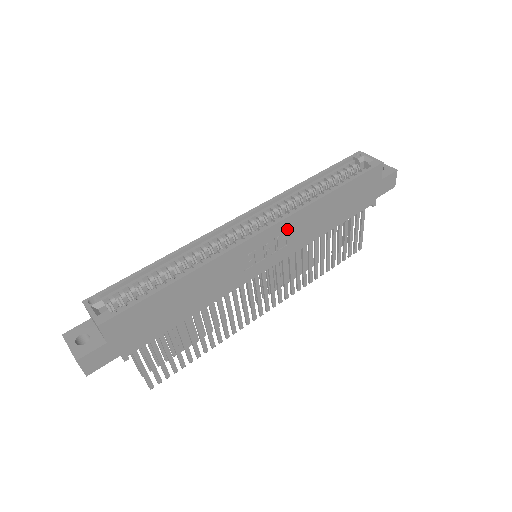
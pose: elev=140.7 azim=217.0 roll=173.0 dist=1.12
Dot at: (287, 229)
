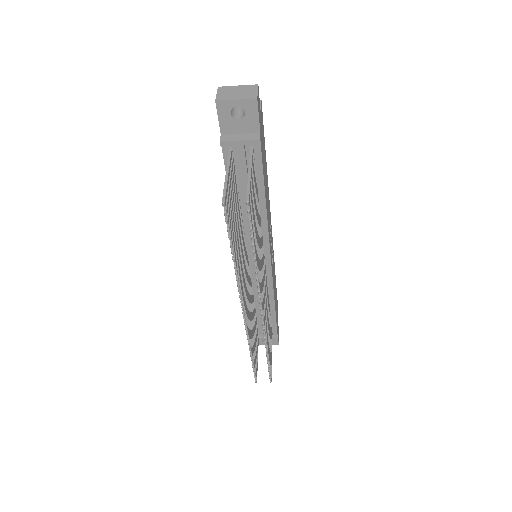
Dot at: occluded
